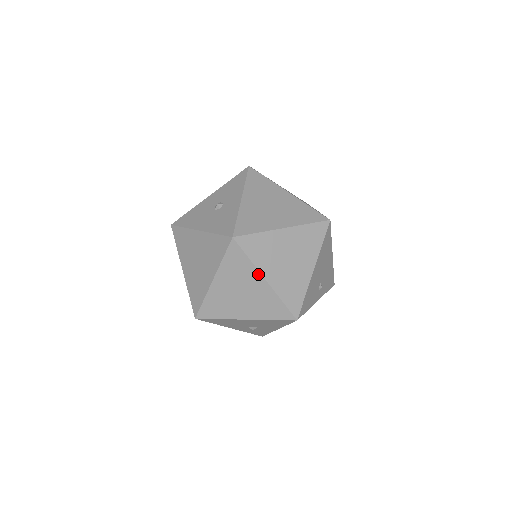
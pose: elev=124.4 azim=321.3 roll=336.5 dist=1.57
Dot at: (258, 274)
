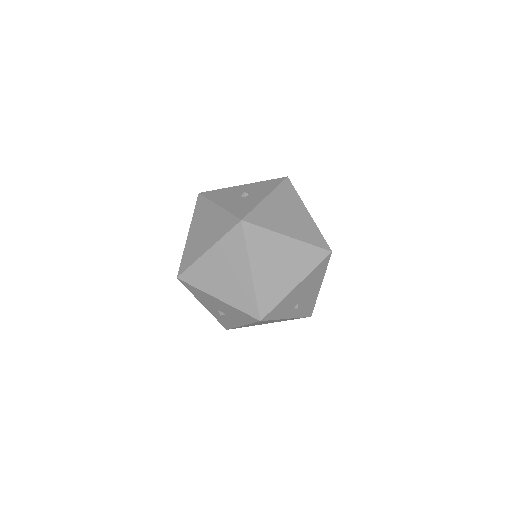
Dot at: (247, 263)
